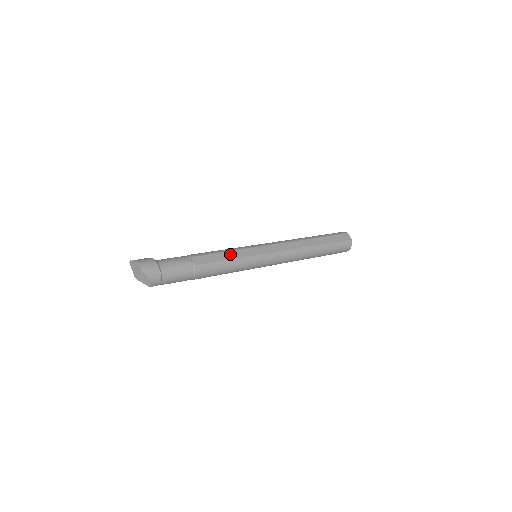
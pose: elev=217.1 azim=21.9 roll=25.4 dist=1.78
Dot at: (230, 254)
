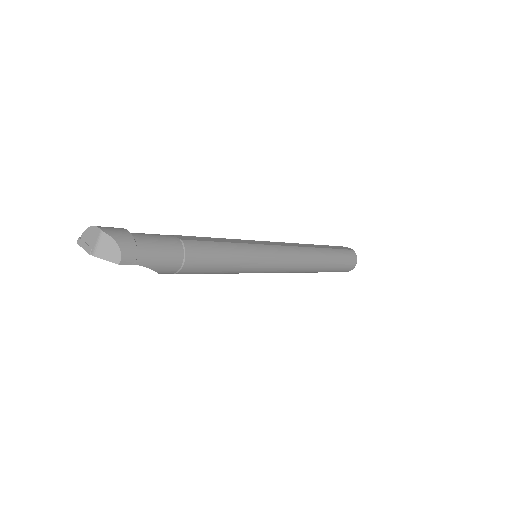
Dot at: (224, 240)
